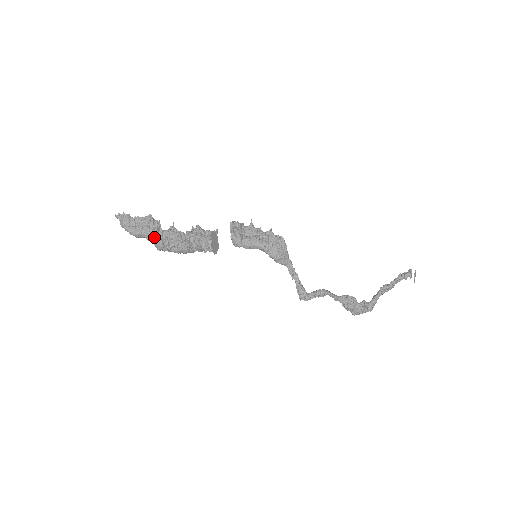
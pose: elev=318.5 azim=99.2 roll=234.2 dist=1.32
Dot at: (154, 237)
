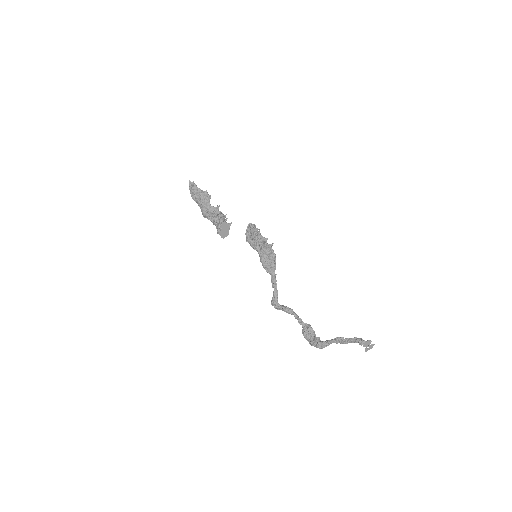
Dot at: (202, 207)
